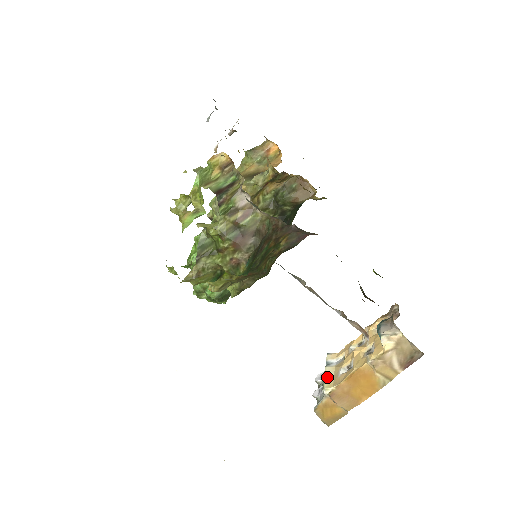
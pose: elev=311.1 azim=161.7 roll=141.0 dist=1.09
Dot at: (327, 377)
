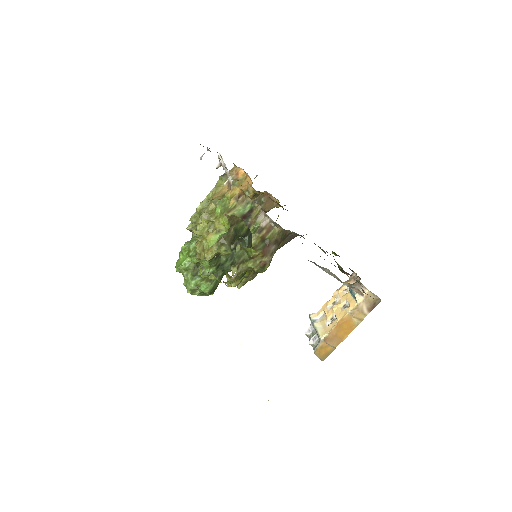
Dot at: (318, 329)
